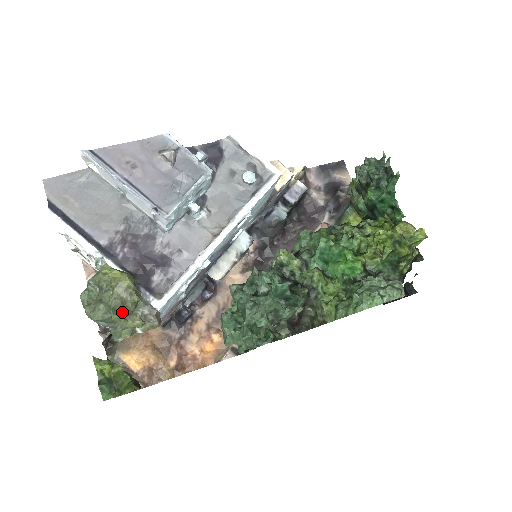
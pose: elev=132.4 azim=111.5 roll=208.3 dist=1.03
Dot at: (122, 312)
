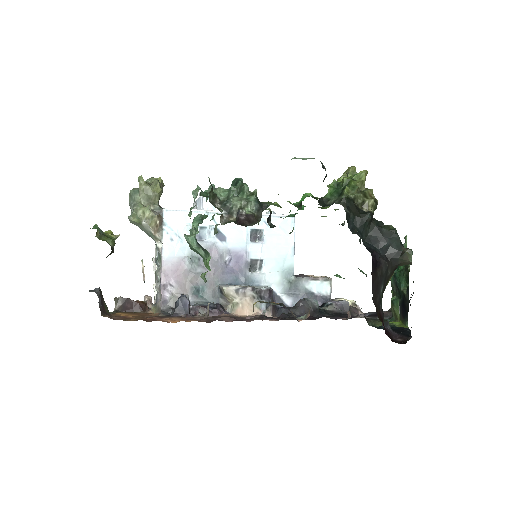
Dot at: occluded
